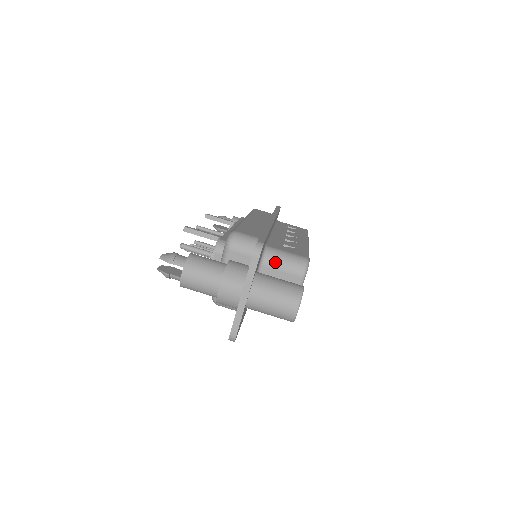
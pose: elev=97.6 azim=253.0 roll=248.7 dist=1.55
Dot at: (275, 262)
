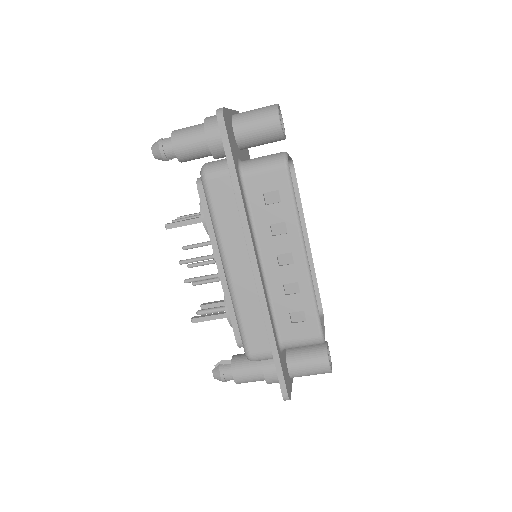
Dot at: occluded
